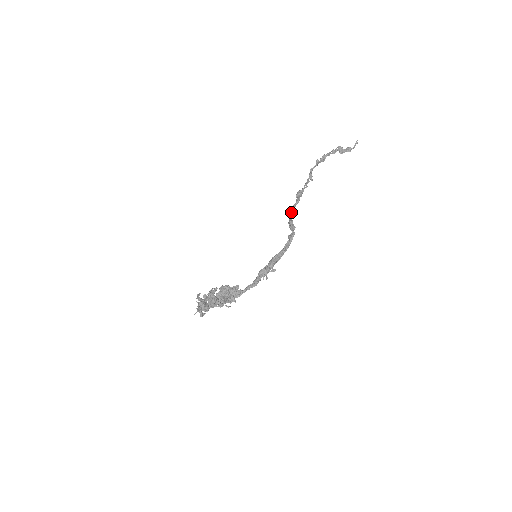
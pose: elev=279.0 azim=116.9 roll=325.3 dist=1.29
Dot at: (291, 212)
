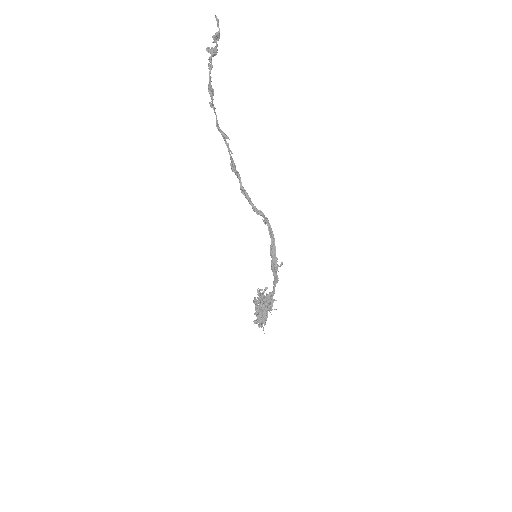
Dot at: (246, 198)
